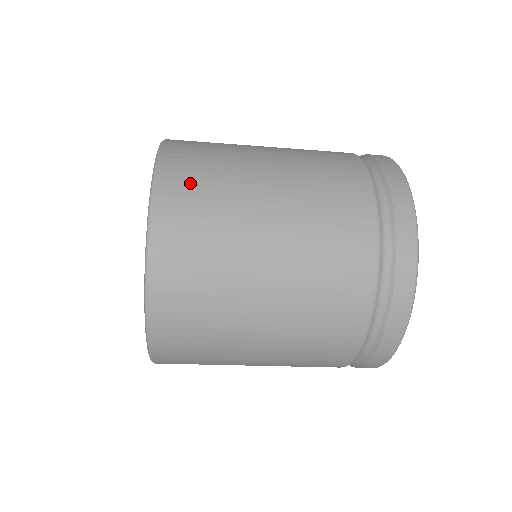
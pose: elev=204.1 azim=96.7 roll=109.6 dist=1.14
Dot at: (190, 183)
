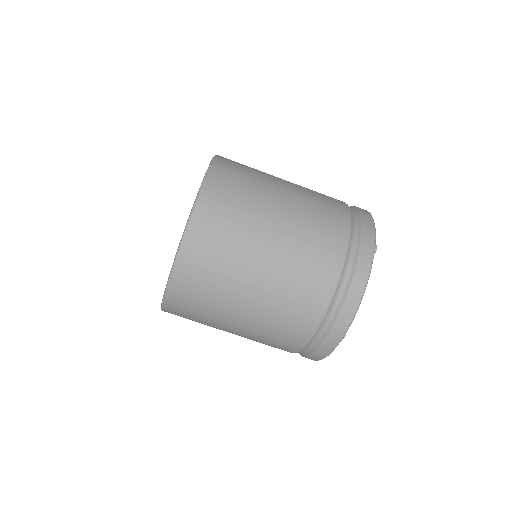
Dot at: (222, 206)
